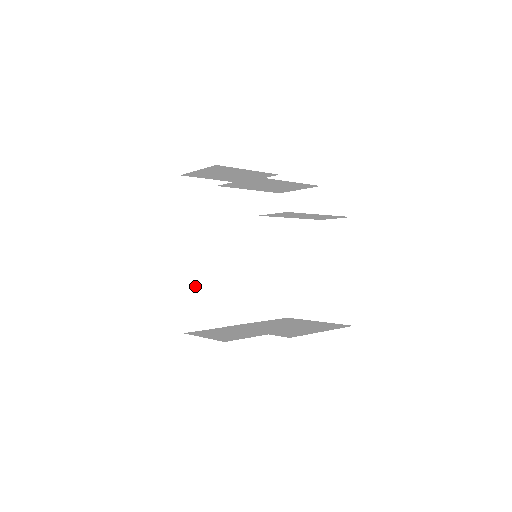
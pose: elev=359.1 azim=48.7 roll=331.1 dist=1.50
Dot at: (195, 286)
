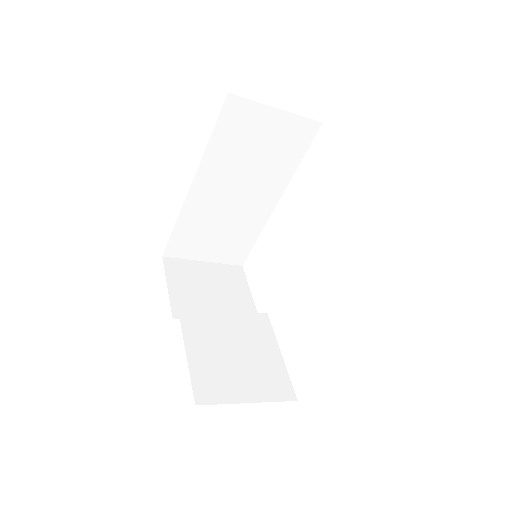
Dot at: (196, 220)
